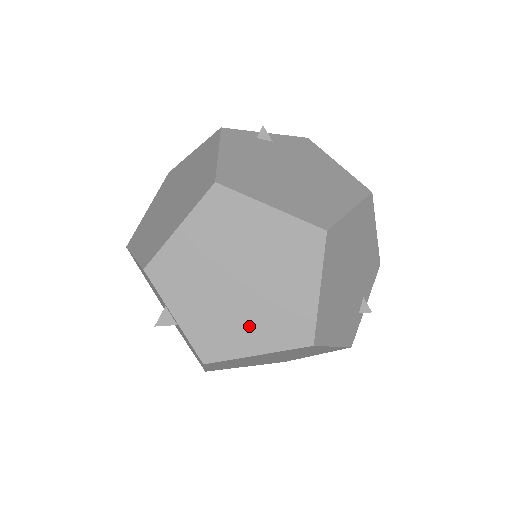
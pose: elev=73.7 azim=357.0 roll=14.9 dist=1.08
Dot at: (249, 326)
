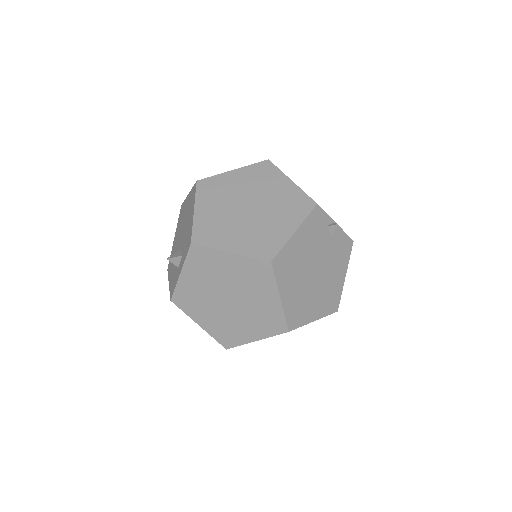
Dot at: (210, 315)
